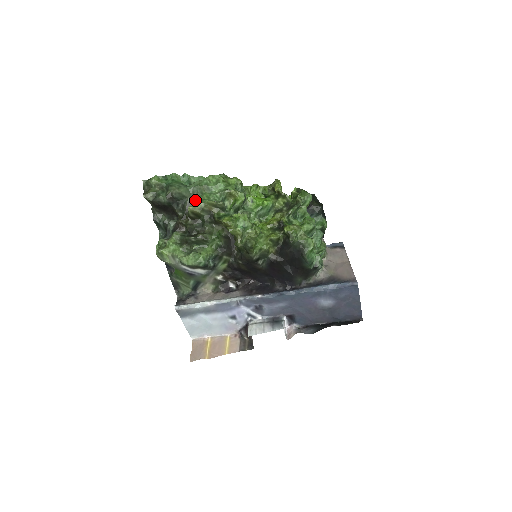
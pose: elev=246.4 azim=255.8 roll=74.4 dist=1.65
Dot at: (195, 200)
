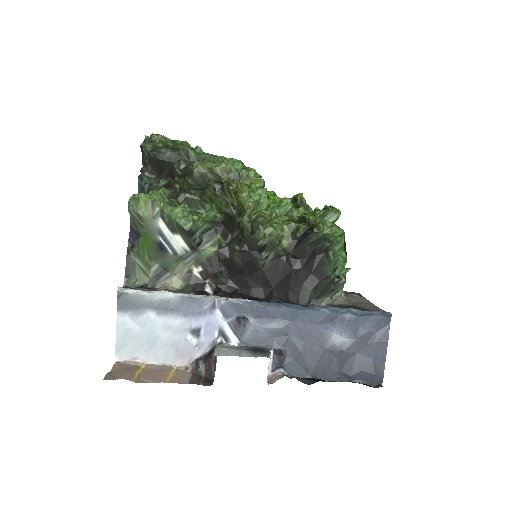
Dot at: occluded
